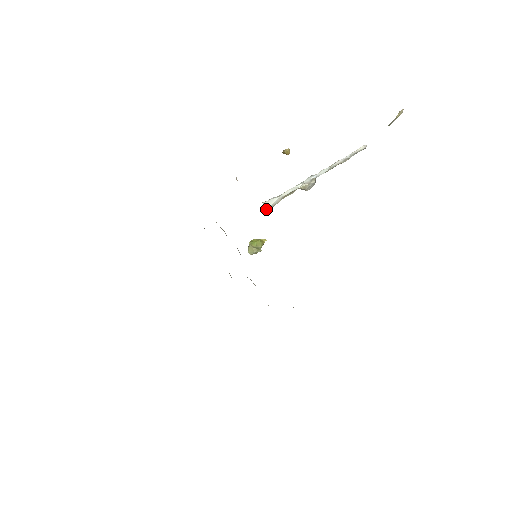
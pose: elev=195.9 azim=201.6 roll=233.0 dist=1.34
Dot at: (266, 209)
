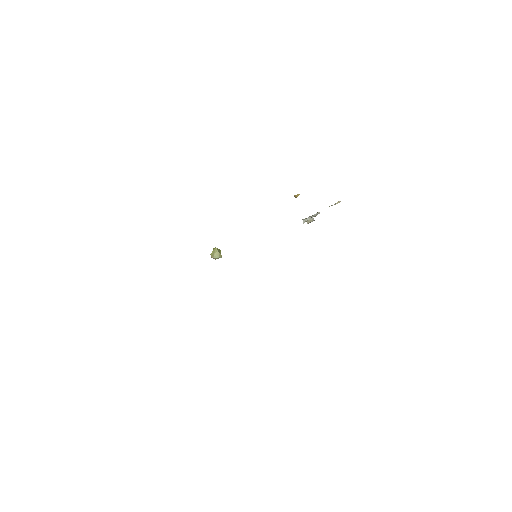
Dot at: occluded
